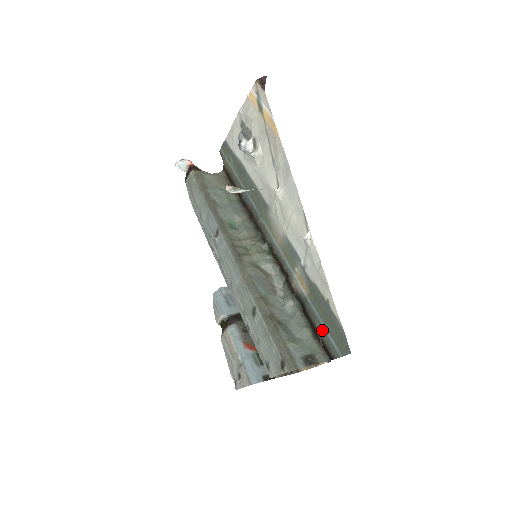
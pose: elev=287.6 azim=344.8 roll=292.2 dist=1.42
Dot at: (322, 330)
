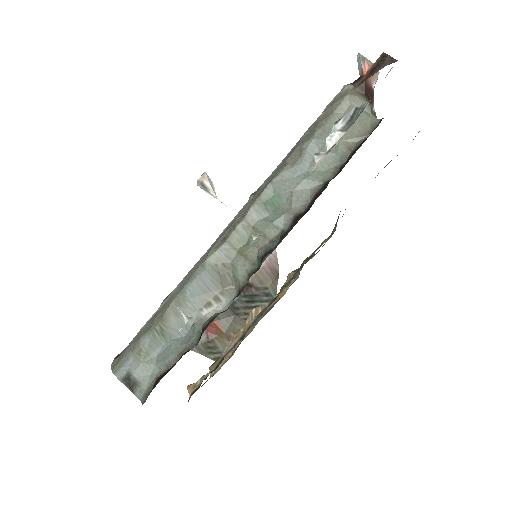
Dot at: occluded
